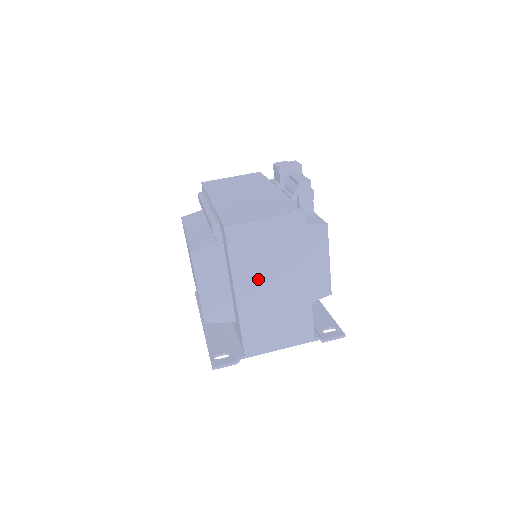
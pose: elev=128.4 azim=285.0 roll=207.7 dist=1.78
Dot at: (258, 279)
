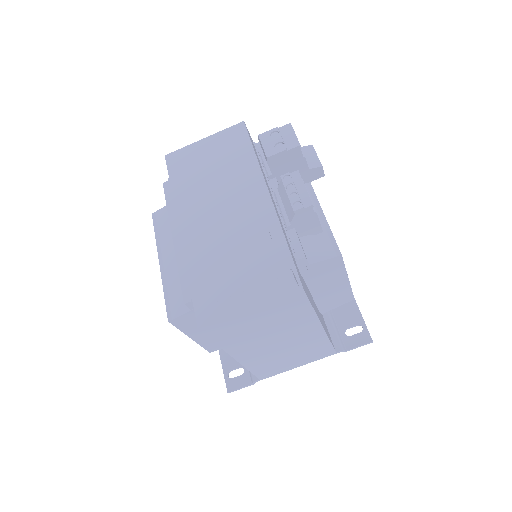
Dot at: (257, 343)
